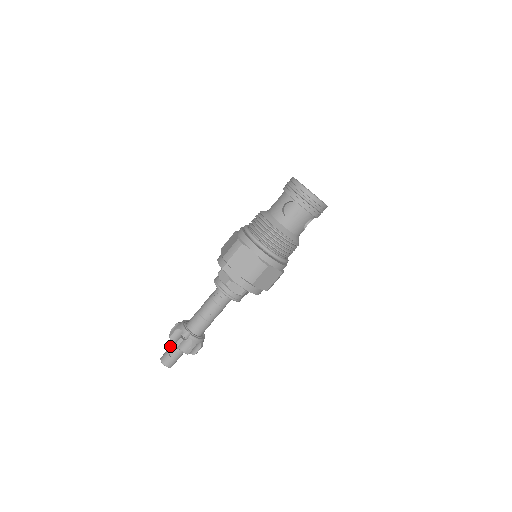
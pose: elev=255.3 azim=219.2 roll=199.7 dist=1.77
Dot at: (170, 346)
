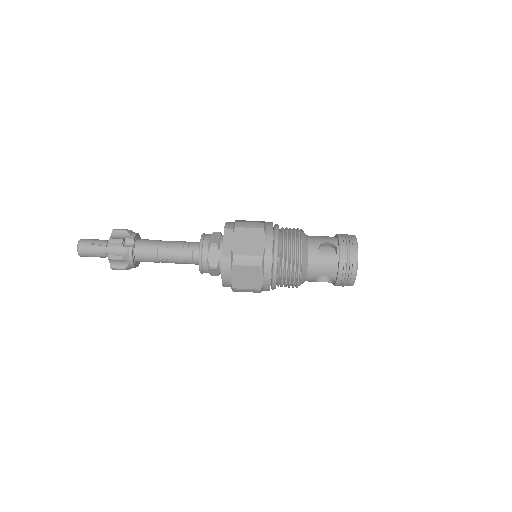
Dot at: occluded
